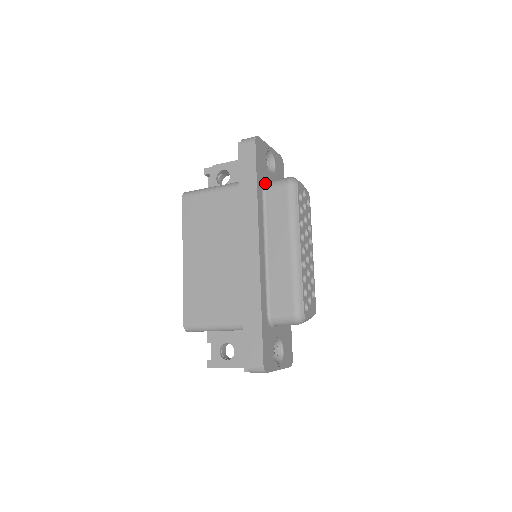
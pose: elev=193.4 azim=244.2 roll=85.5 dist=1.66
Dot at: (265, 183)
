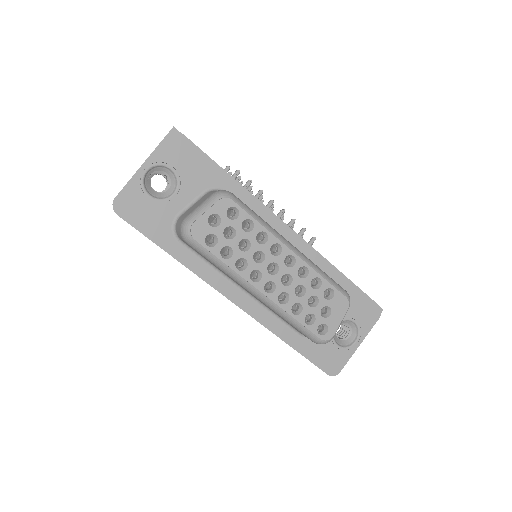
Dot at: (175, 232)
